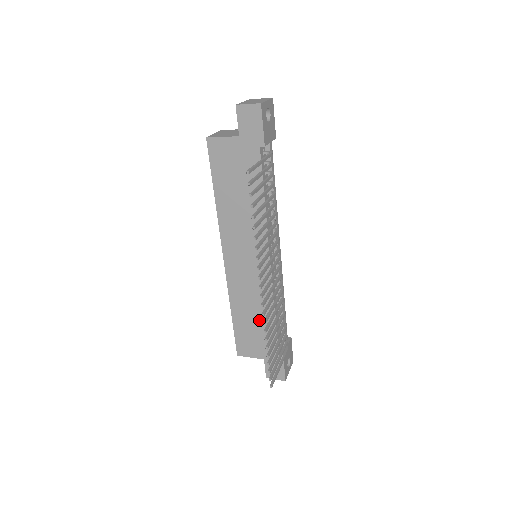
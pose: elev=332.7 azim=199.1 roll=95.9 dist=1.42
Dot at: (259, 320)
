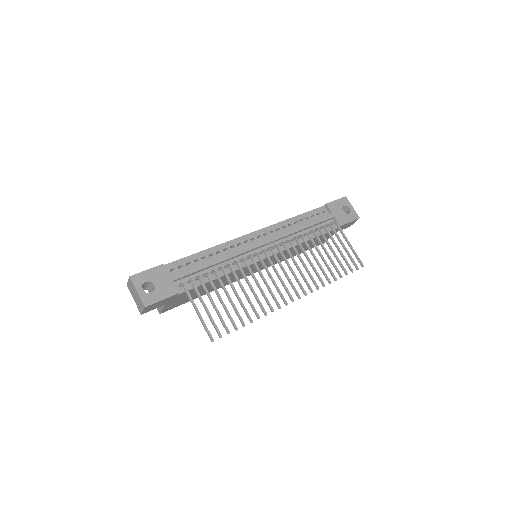
Dot at: occluded
